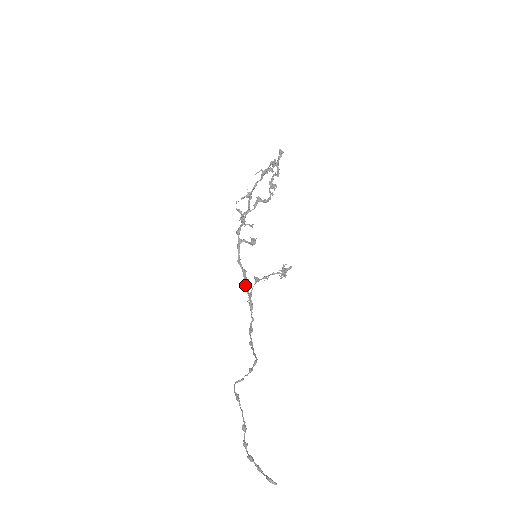
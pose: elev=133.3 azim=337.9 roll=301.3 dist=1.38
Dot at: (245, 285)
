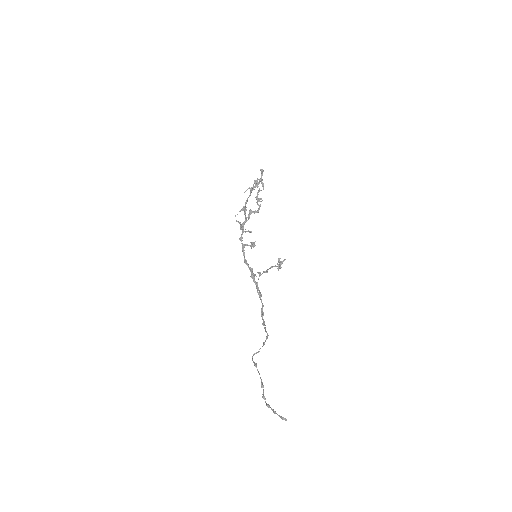
Dot at: (253, 279)
